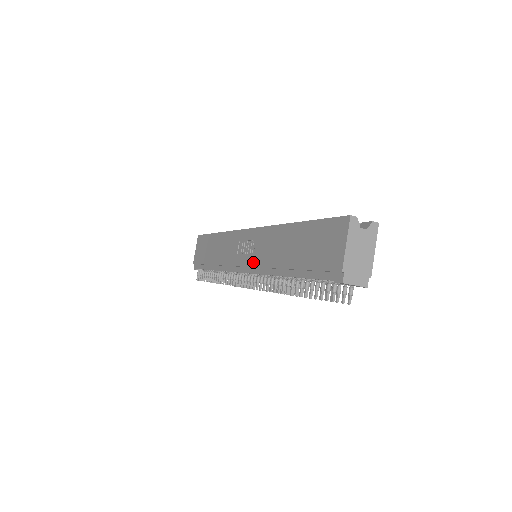
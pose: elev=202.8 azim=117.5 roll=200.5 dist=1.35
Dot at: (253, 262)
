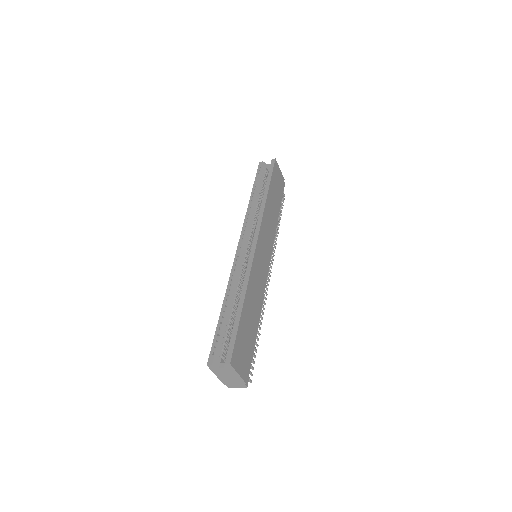
Dot at: occluded
